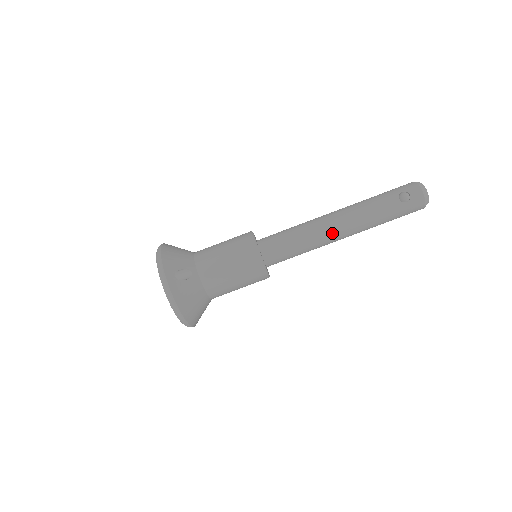
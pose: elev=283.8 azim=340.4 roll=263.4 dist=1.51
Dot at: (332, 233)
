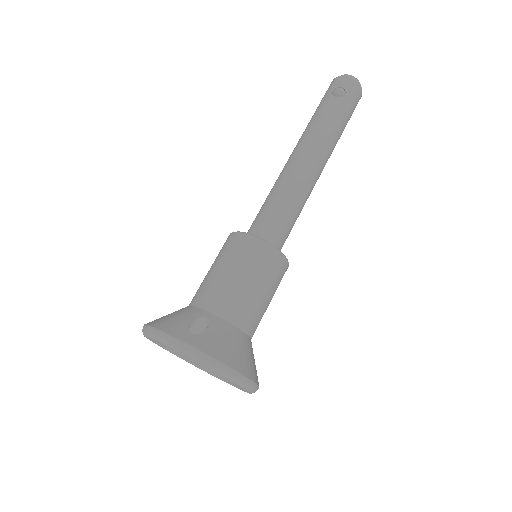
Dot at: (308, 170)
